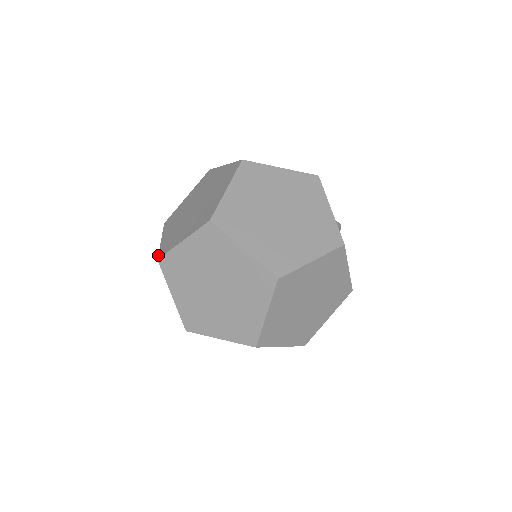
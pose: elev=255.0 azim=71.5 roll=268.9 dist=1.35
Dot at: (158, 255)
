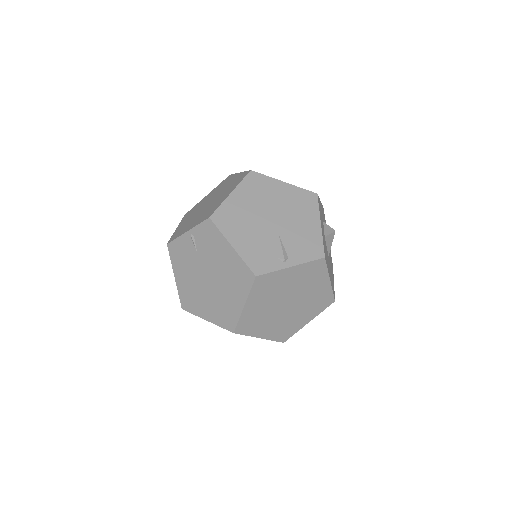
Dot at: occluded
